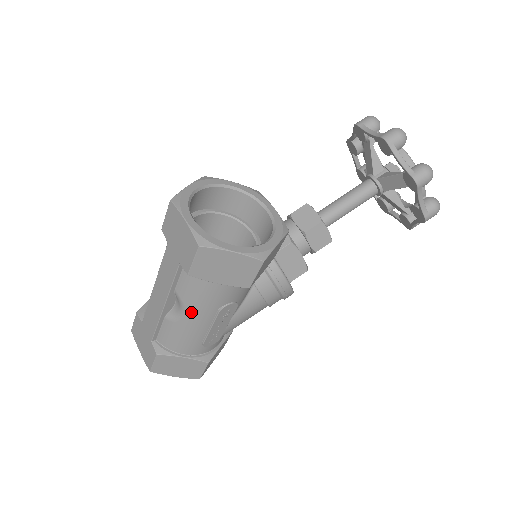
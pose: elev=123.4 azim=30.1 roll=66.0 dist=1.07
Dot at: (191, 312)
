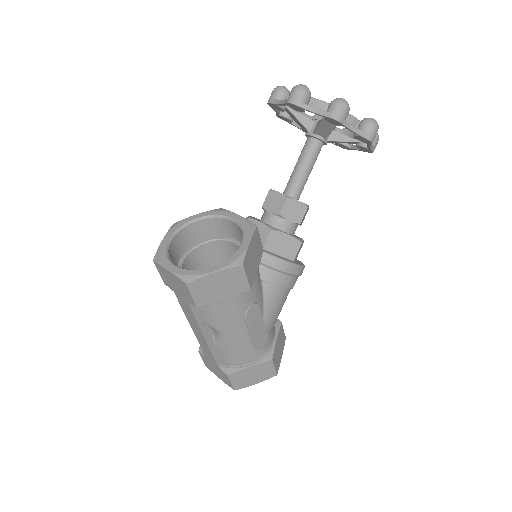
Dot at: (225, 331)
